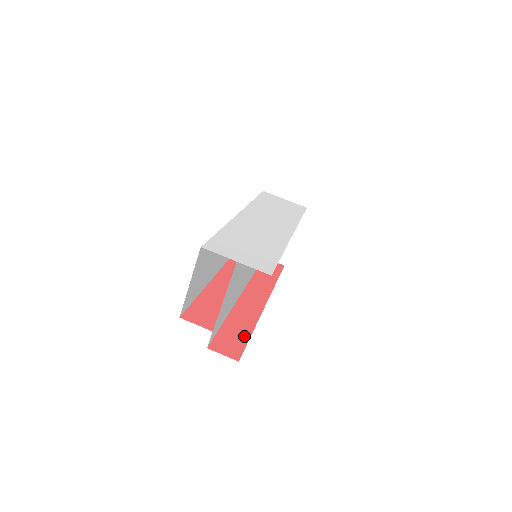
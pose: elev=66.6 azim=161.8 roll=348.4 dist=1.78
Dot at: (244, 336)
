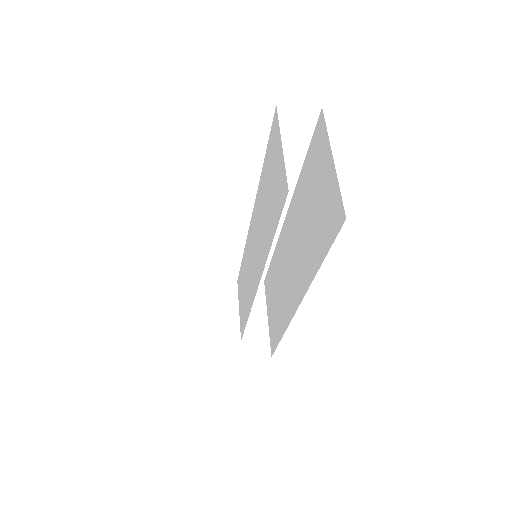
Dot at: occluded
